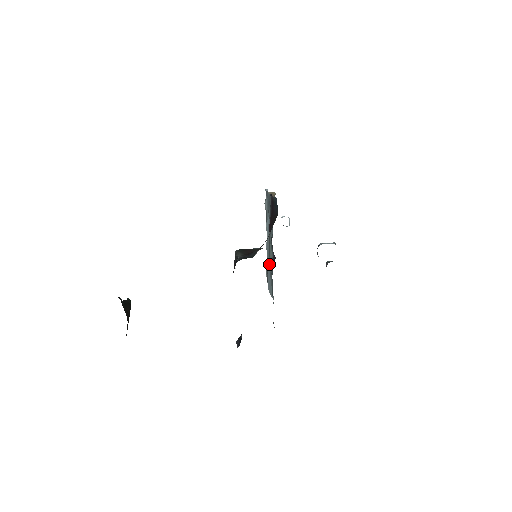
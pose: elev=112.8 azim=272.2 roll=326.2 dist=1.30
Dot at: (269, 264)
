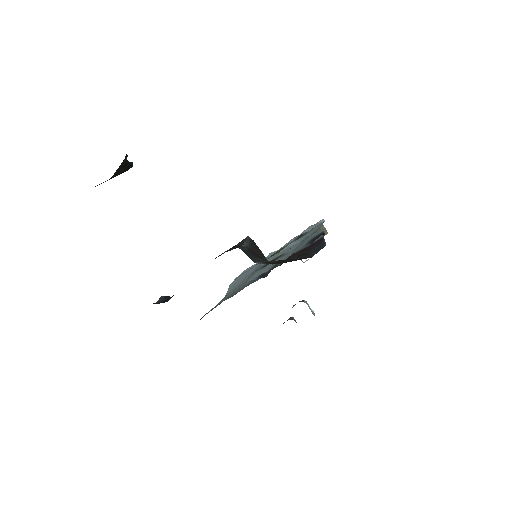
Dot at: (256, 272)
